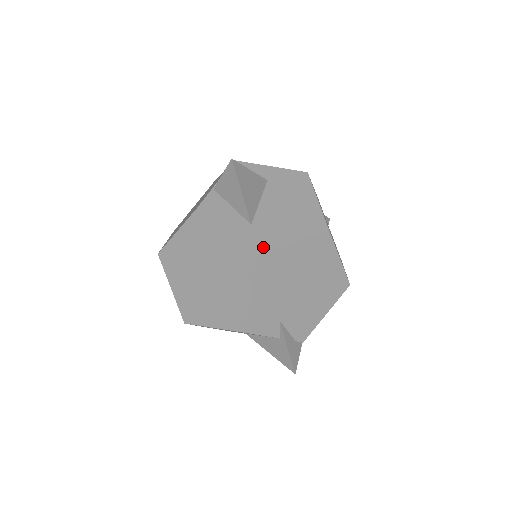
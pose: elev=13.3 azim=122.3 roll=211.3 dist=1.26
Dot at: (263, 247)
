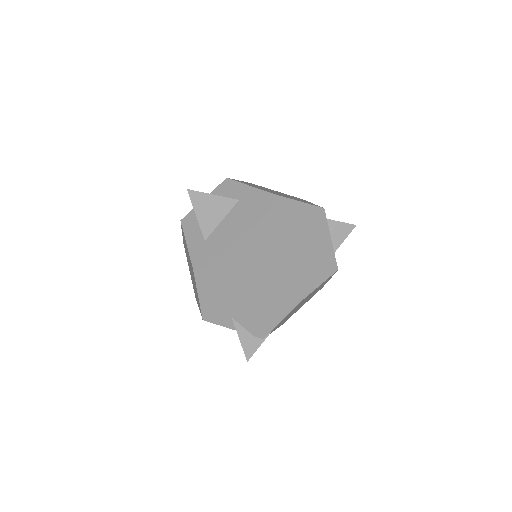
Dot at: (201, 262)
